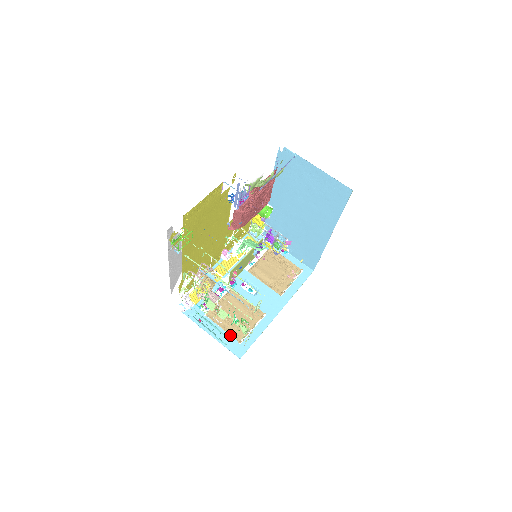
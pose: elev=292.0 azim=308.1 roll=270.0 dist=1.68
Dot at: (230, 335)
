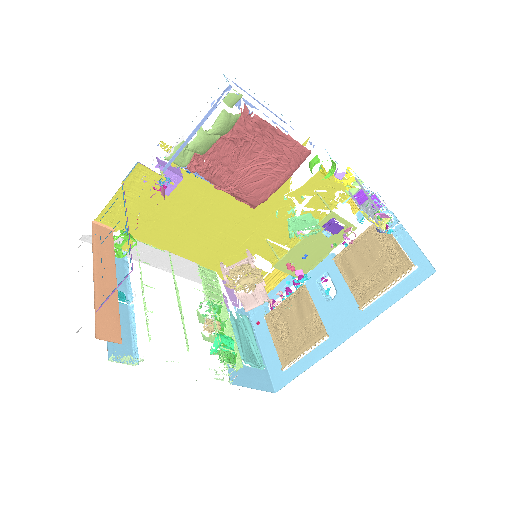
Dot at: (278, 354)
